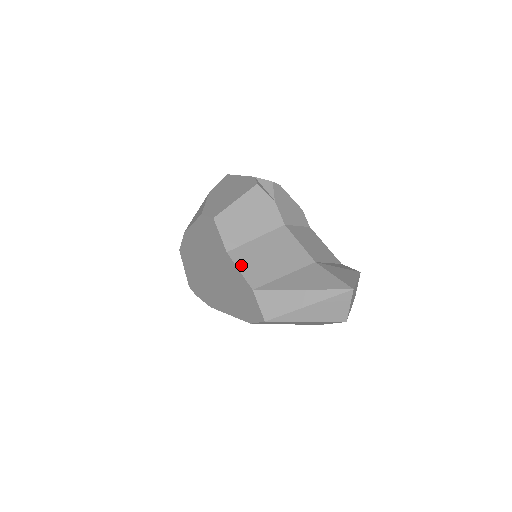
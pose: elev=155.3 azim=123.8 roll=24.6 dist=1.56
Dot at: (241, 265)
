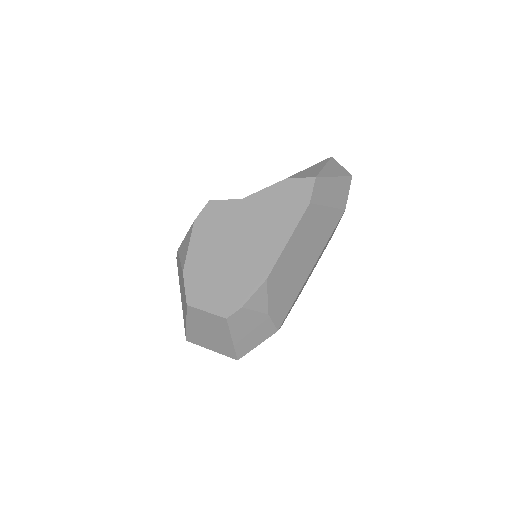
Dot at: (260, 191)
